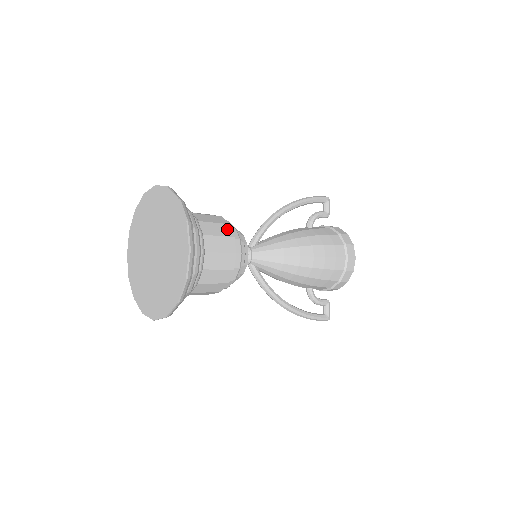
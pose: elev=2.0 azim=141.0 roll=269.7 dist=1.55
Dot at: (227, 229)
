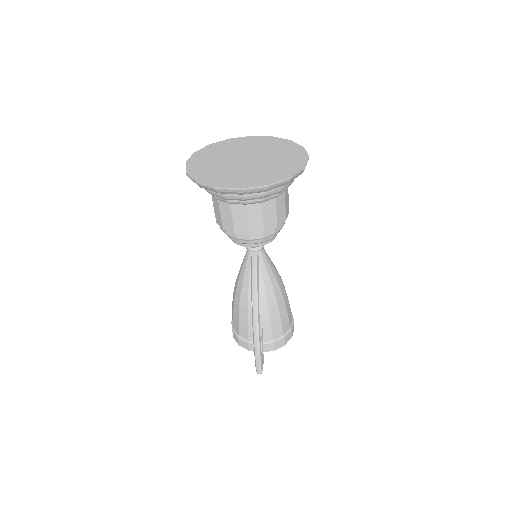
Dot at: occluded
